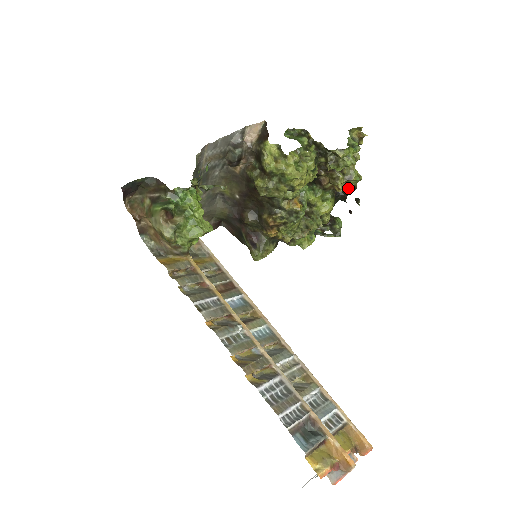
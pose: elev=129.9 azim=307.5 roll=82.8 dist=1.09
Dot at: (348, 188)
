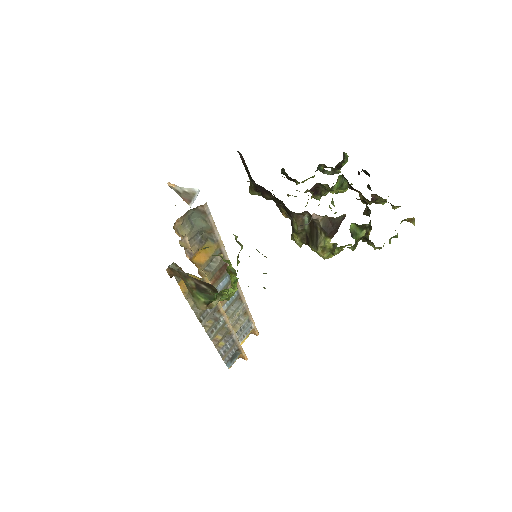
Dot at: occluded
